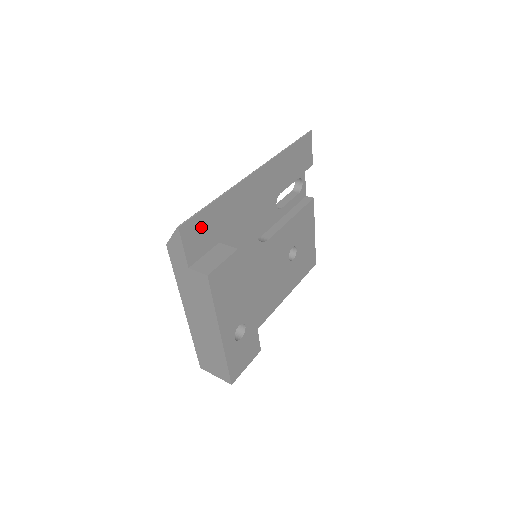
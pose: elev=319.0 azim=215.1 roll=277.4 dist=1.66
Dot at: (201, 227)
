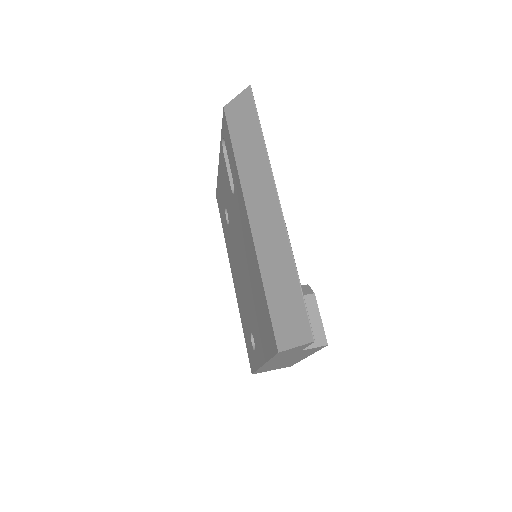
Dot at: occluded
